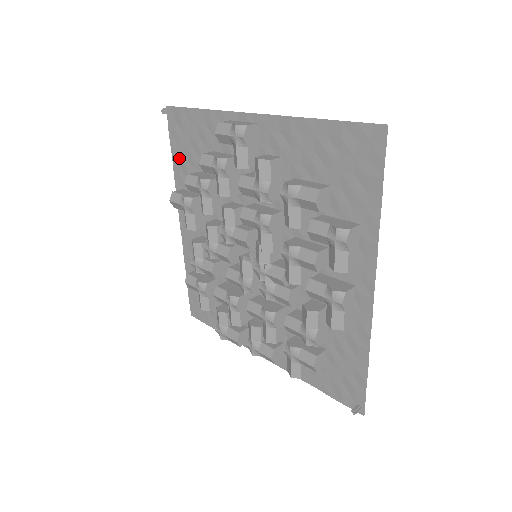
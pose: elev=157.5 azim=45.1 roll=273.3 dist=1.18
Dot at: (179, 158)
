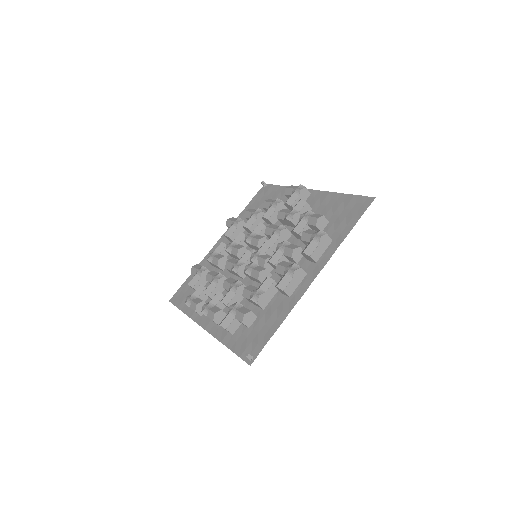
Dot at: (250, 207)
